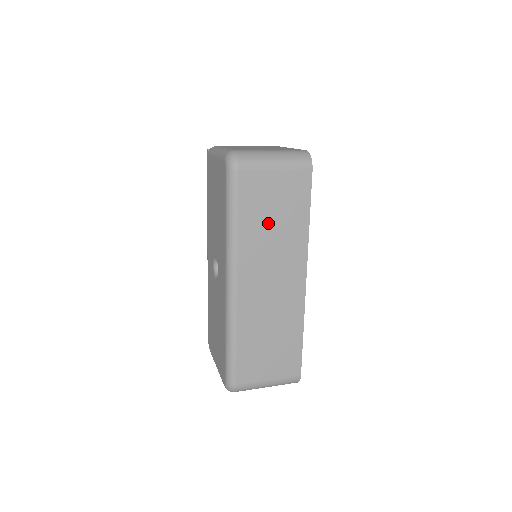
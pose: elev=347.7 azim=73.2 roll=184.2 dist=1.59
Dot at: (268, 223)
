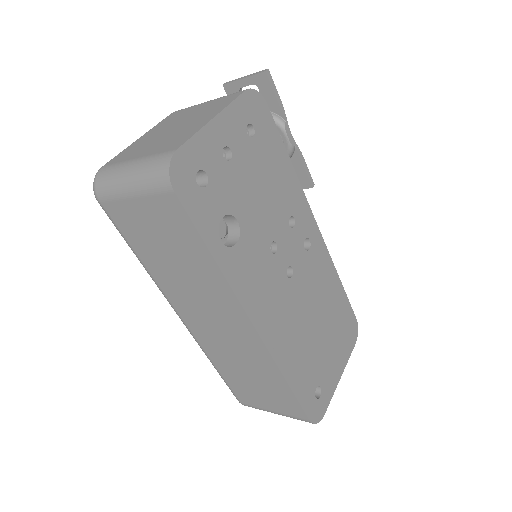
Dot at: (168, 260)
